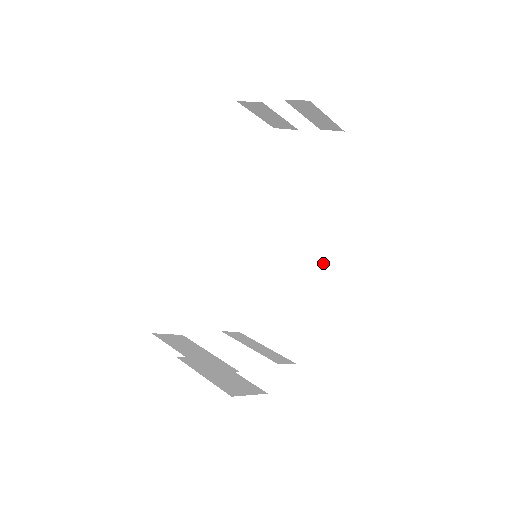
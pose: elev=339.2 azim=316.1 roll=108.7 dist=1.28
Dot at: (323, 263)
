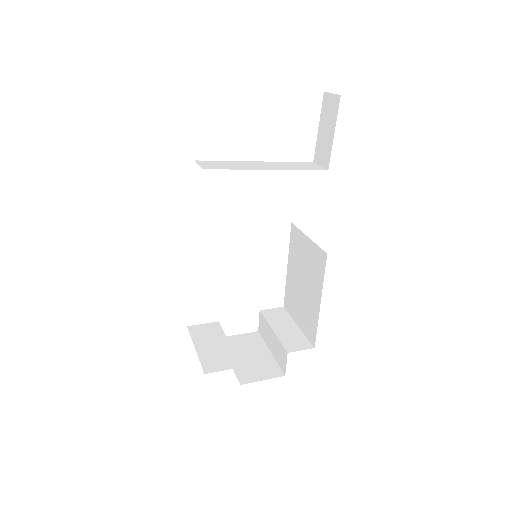
Dot at: (322, 256)
